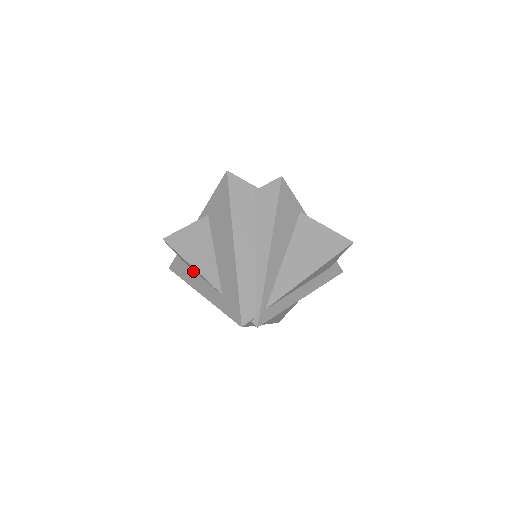
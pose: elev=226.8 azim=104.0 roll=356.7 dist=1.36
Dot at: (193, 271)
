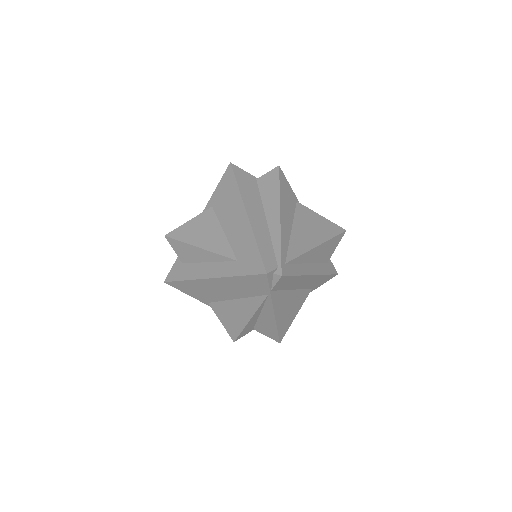
Dot at: (197, 264)
